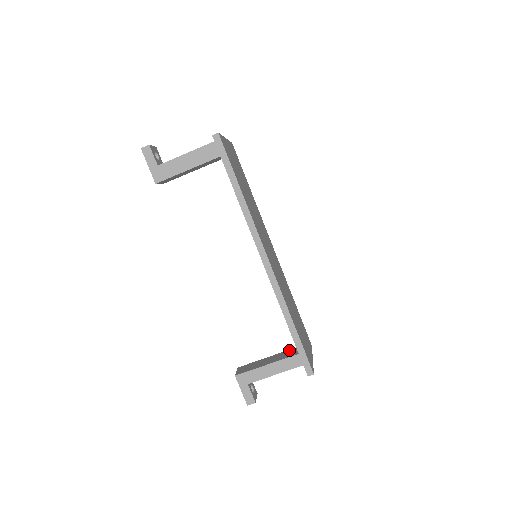
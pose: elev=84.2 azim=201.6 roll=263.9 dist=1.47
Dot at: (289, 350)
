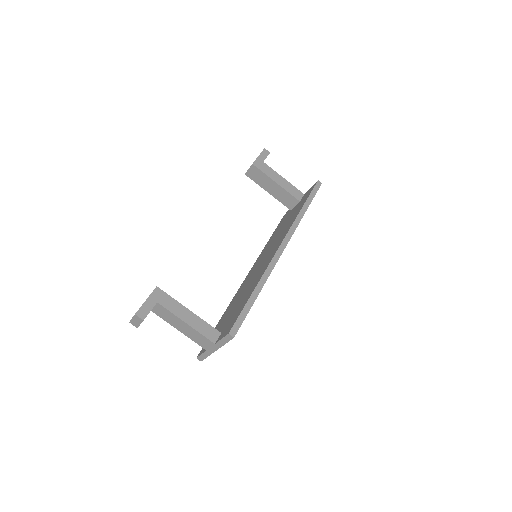
Dot at: occluded
